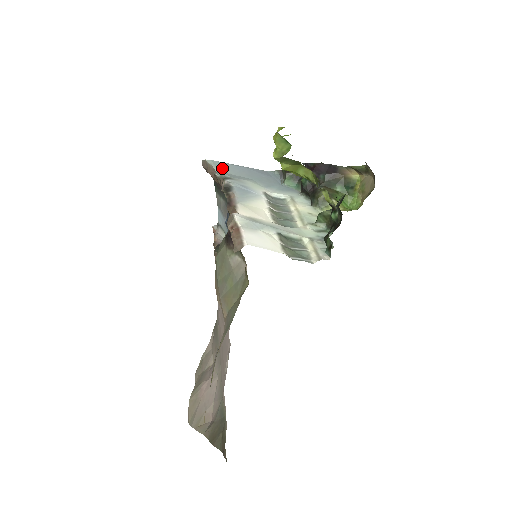
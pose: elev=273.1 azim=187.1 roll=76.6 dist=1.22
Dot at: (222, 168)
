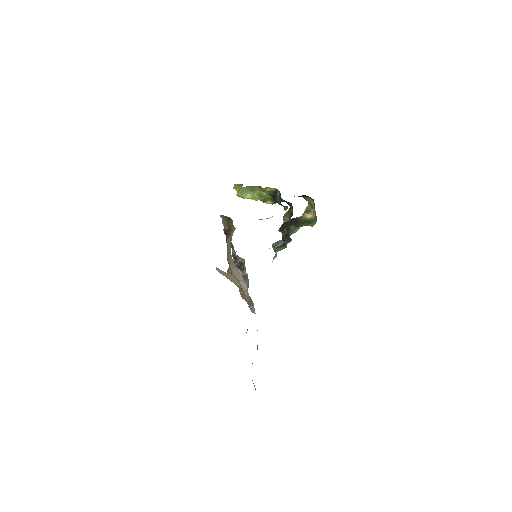
Dot at: occluded
